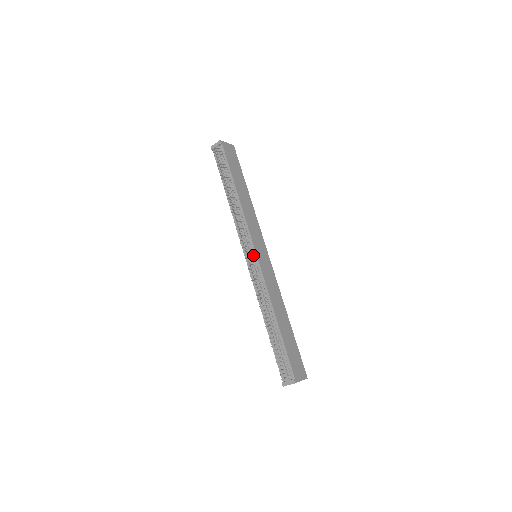
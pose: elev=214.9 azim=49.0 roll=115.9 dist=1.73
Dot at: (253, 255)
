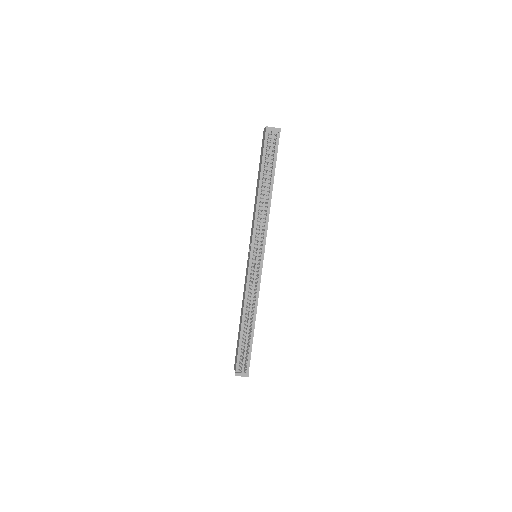
Dot at: (260, 259)
